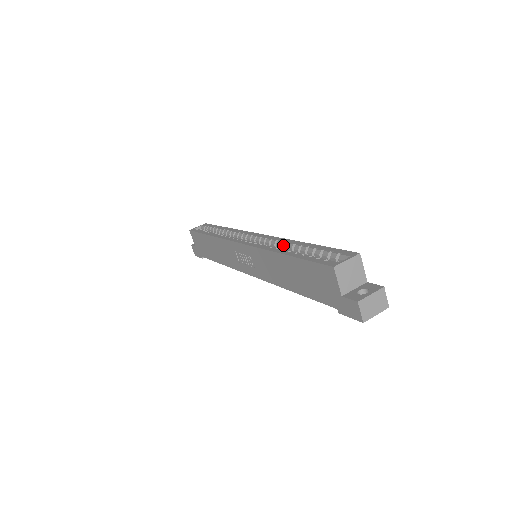
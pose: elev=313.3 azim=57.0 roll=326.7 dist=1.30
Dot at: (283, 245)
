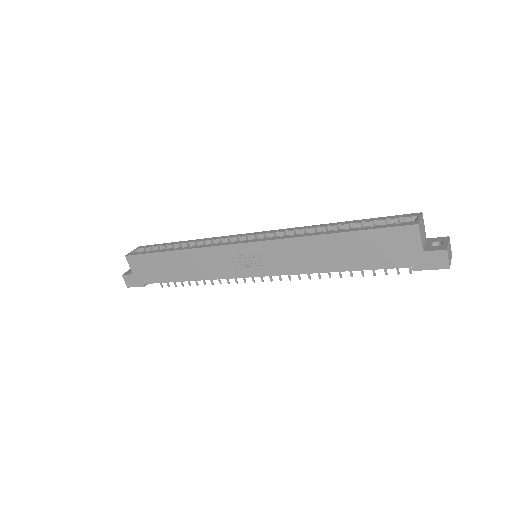
Dot at: (310, 231)
